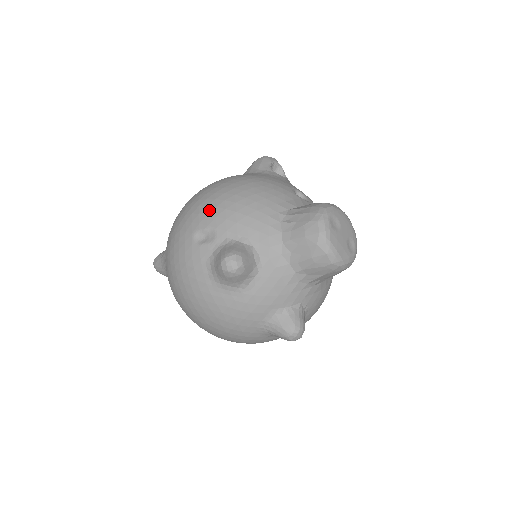
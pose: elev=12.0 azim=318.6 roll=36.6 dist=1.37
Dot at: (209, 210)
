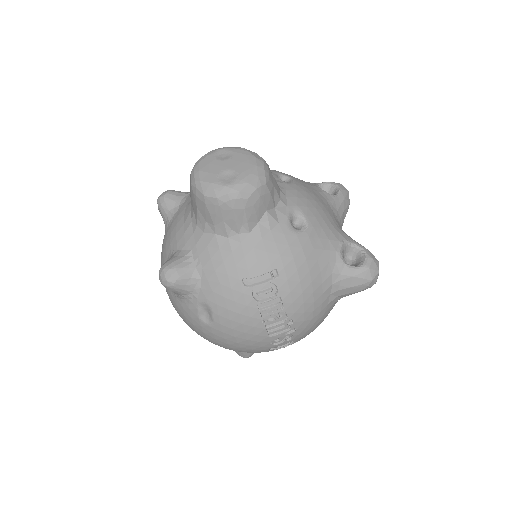
Dot at: occluded
